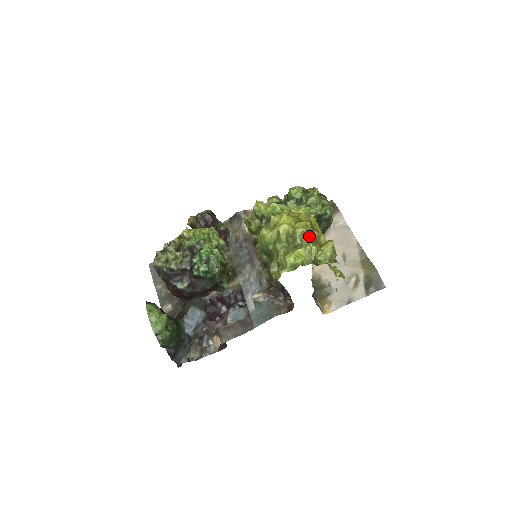
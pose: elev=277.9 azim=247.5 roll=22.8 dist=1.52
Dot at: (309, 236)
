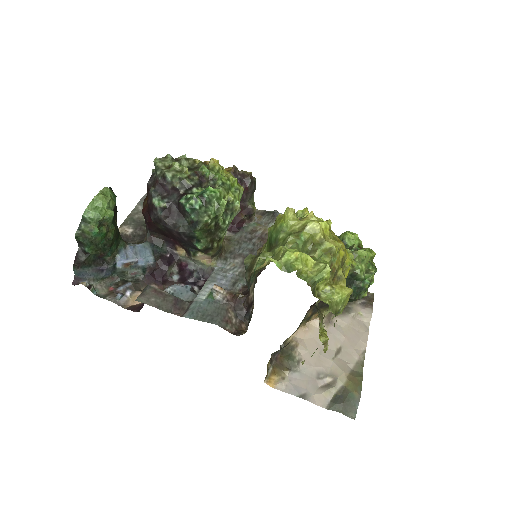
Dot at: (333, 260)
